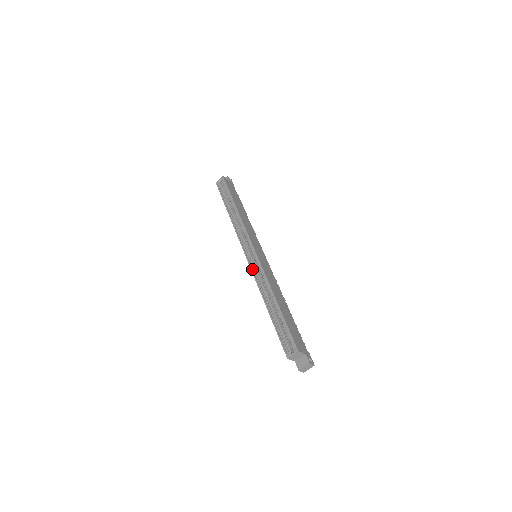
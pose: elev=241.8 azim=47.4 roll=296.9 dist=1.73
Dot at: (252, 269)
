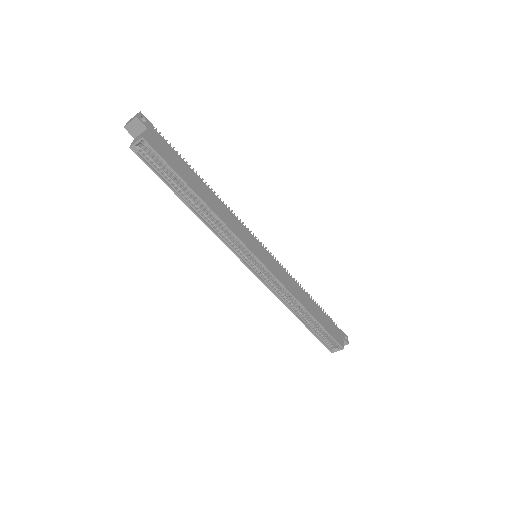
Dot at: (265, 283)
